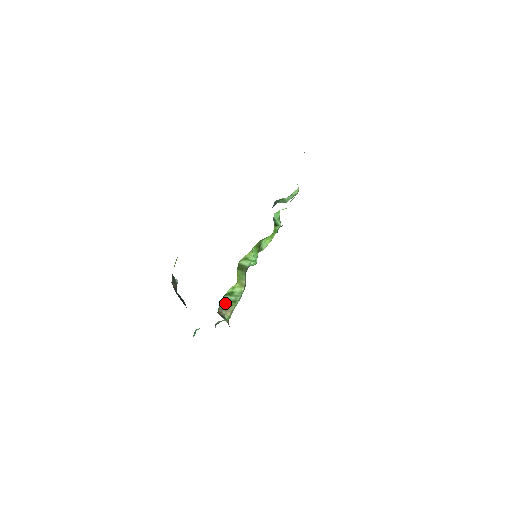
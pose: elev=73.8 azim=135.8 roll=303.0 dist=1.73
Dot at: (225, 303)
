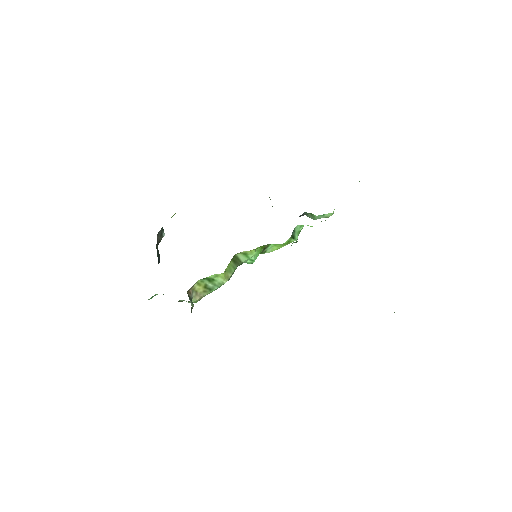
Dot at: (200, 286)
